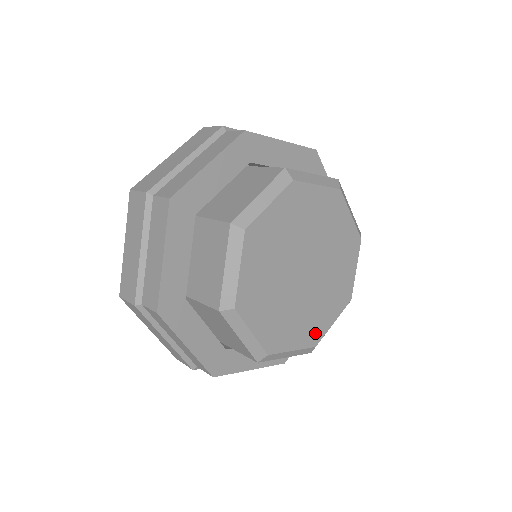
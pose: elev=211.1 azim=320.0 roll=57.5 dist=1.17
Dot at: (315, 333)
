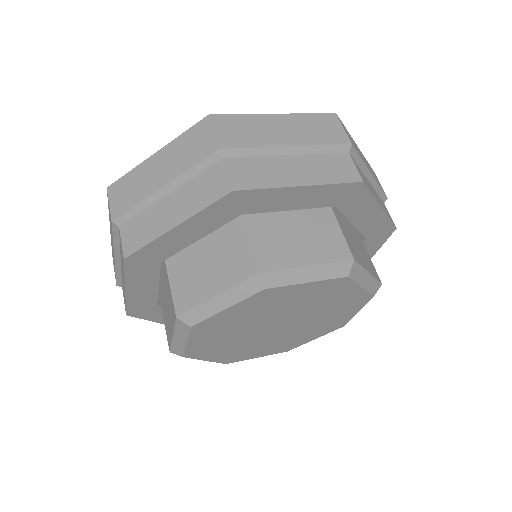
Dot at: (287, 347)
